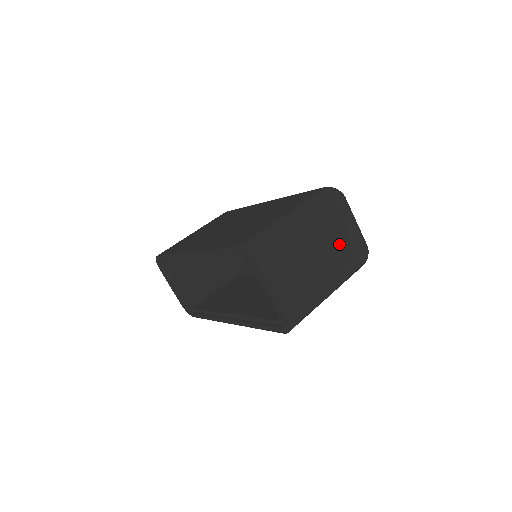
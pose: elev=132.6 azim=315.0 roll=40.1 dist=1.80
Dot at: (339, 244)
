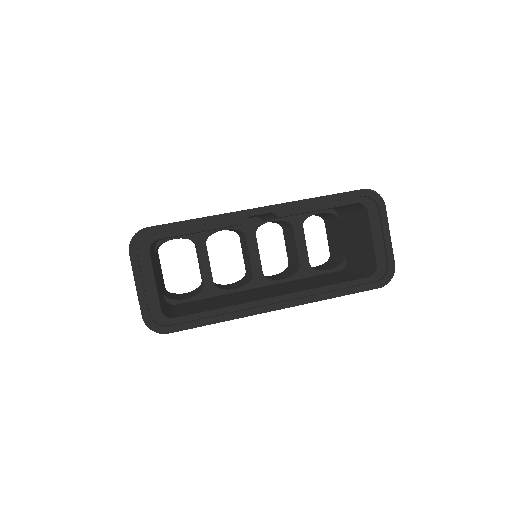
Dot at: occluded
